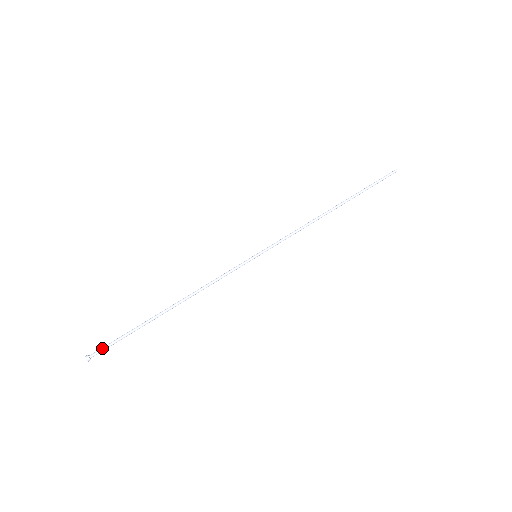
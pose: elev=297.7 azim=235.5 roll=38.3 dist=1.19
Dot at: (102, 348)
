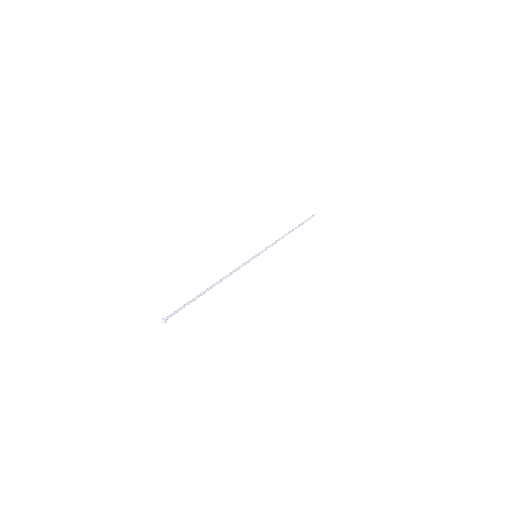
Dot at: (172, 313)
